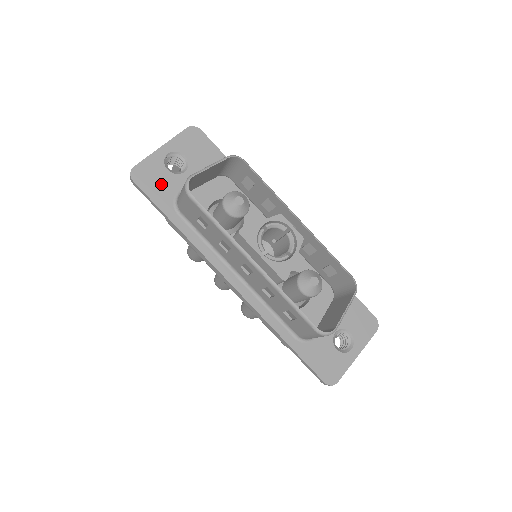
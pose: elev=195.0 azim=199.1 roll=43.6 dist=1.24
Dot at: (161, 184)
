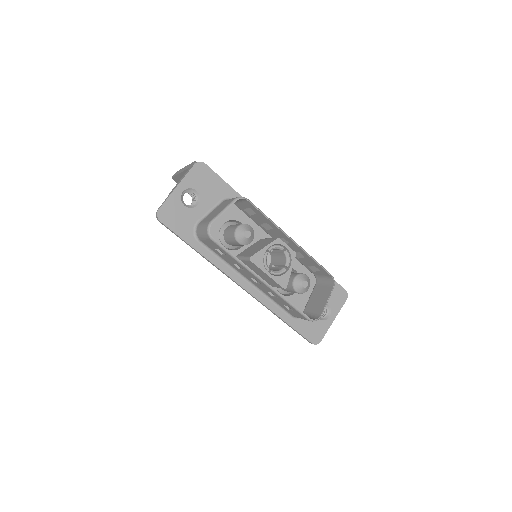
Dot at: (182, 219)
